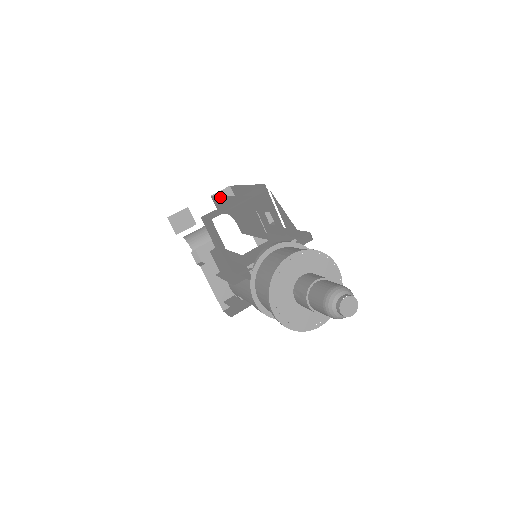
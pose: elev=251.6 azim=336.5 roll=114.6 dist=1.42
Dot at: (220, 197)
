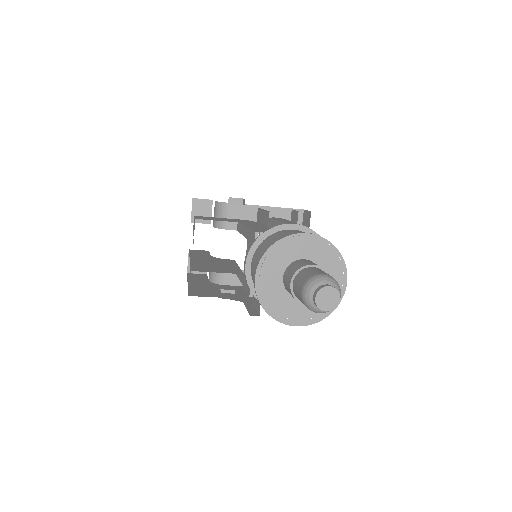
Dot at: occluded
